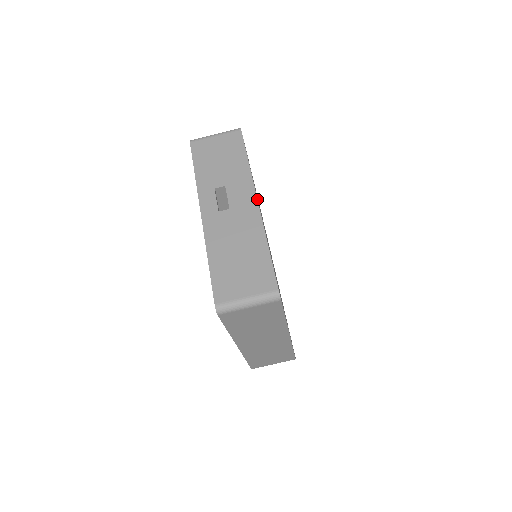
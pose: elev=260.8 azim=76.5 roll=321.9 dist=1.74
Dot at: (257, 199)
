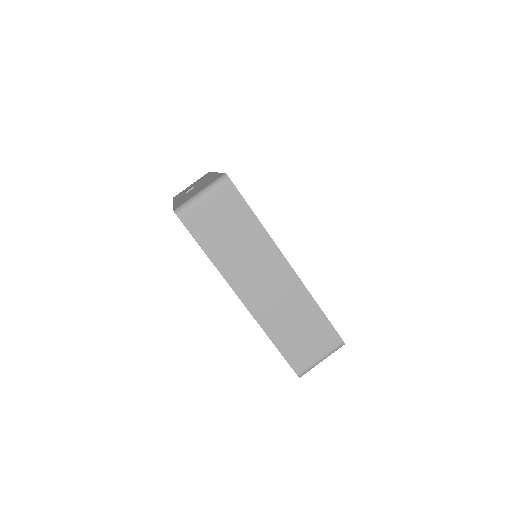
Dot at: (215, 172)
